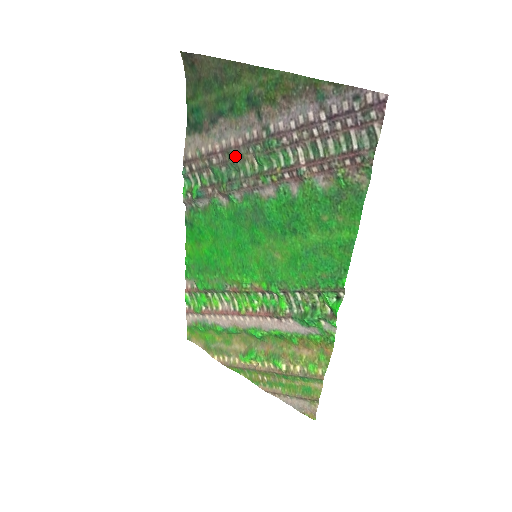
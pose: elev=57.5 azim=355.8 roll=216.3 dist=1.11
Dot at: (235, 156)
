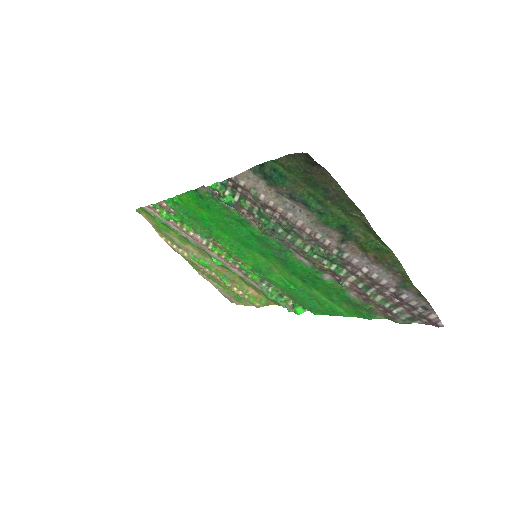
Dot at: (294, 229)
